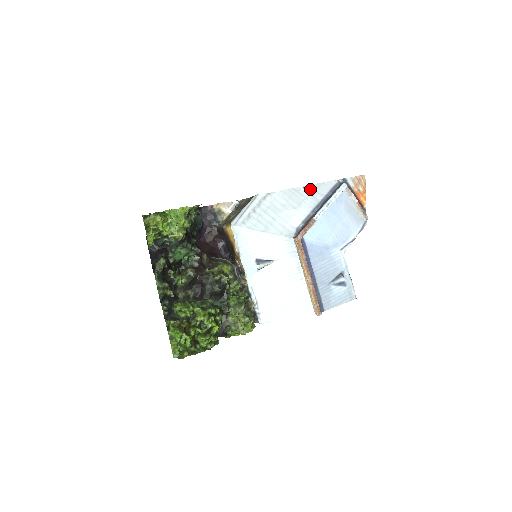
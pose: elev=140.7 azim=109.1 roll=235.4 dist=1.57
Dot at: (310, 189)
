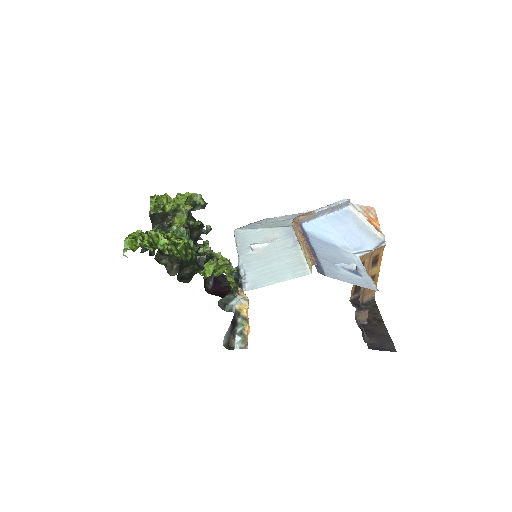
Dot at: occluded
